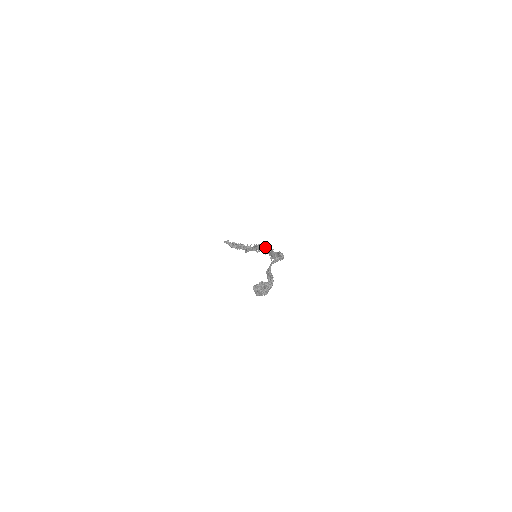
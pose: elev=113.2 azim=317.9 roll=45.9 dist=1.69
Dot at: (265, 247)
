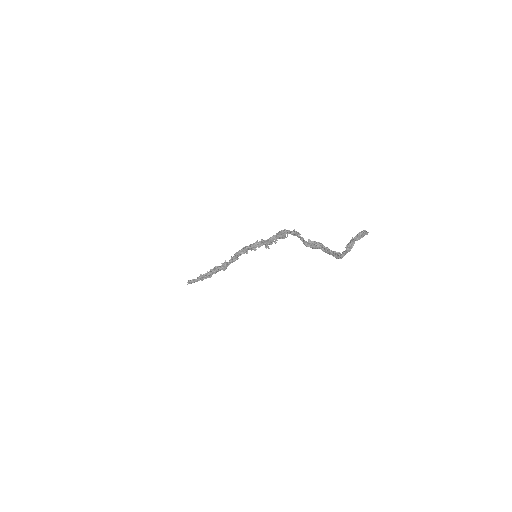
Dot at: (253, 244)
